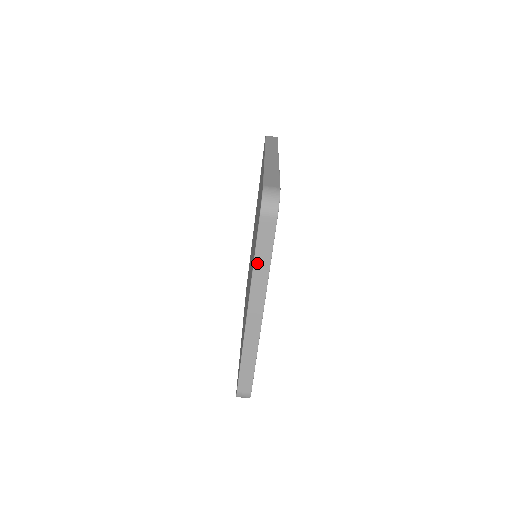
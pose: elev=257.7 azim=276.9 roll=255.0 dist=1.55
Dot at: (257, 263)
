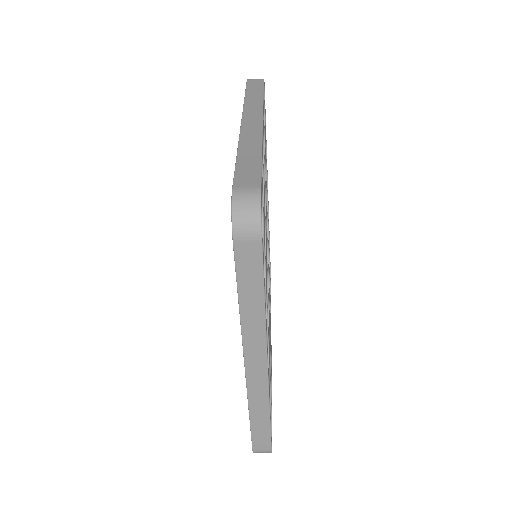
Dot at: occluded
